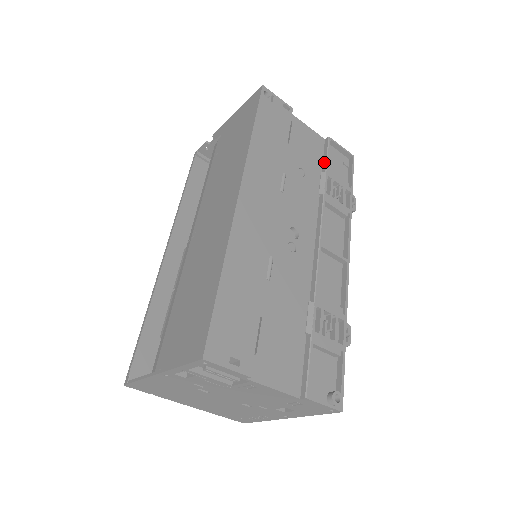
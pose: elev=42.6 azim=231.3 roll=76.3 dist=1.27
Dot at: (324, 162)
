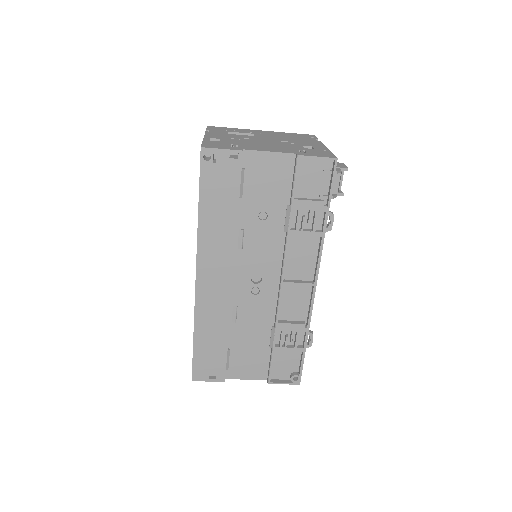
Dot at: (291, 190)
